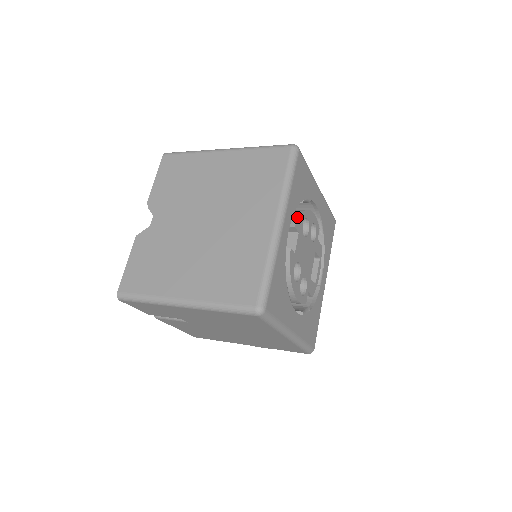
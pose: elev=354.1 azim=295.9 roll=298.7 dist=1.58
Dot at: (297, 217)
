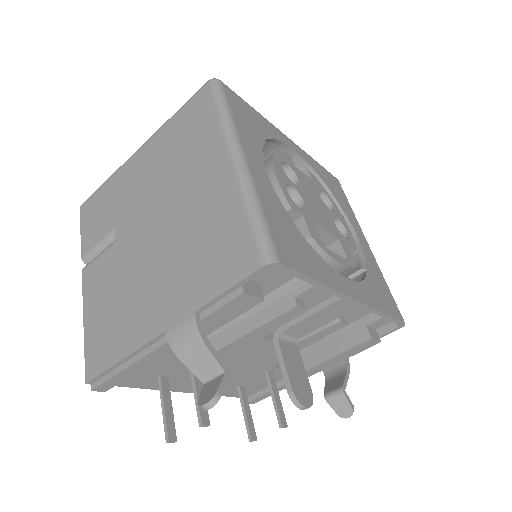
Dot at: occluded
